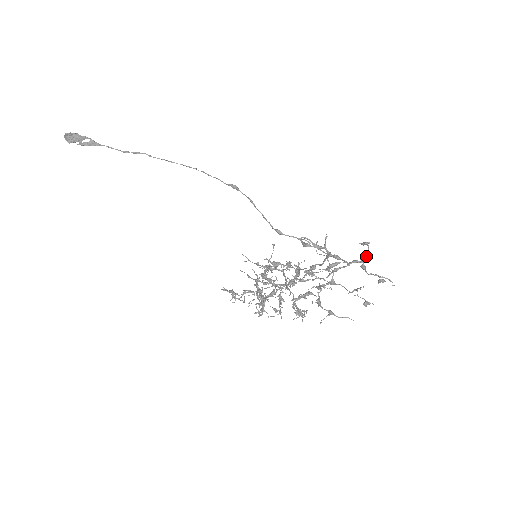
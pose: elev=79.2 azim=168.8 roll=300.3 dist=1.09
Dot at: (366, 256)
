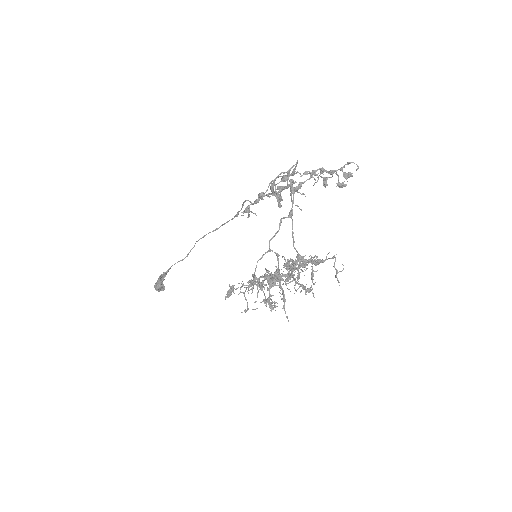
Dot at: occluded
